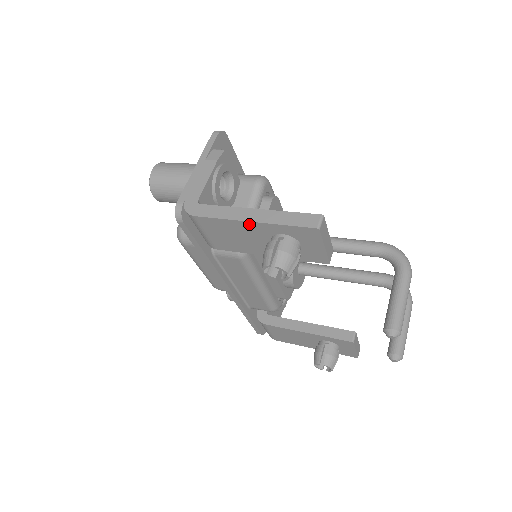
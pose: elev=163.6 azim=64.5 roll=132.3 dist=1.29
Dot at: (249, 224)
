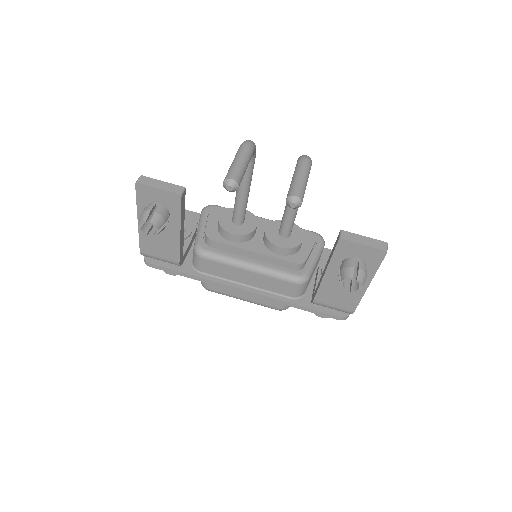
Dot at: occluded
